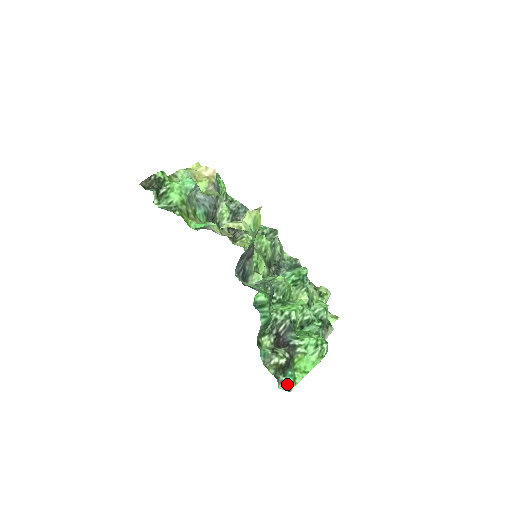
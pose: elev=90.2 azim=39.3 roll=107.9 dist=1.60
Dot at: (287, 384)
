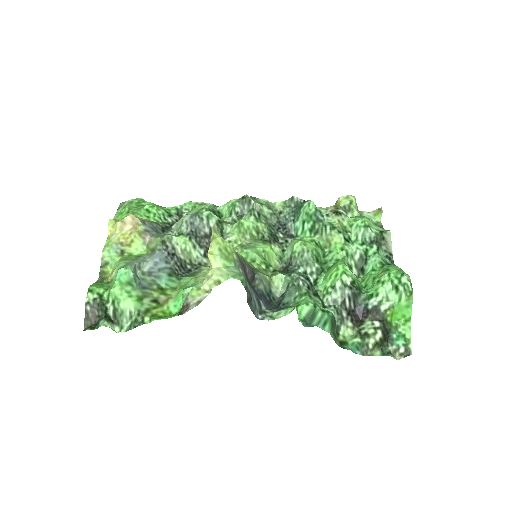
Dot at: (402, 350)
